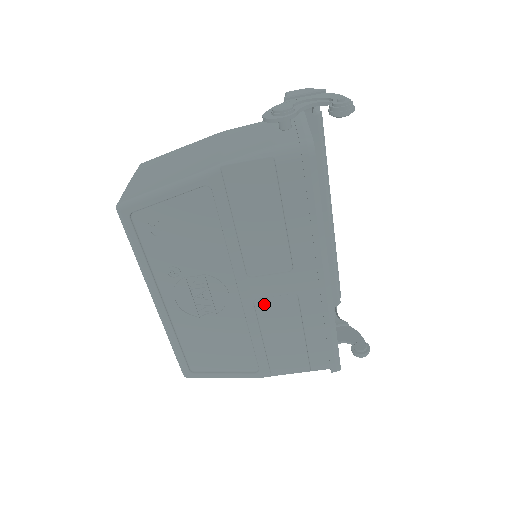
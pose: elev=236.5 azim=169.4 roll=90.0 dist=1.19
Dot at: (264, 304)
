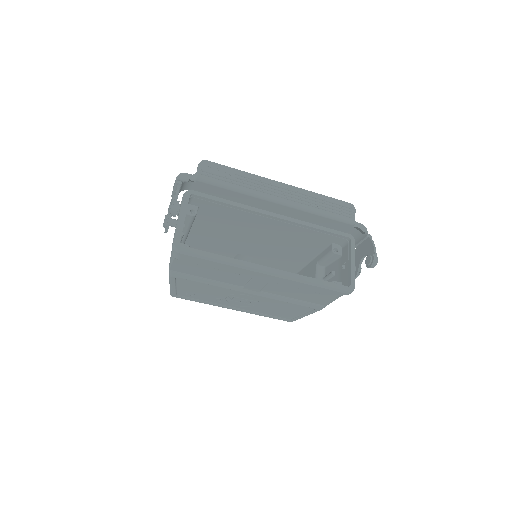
Dot at: (267, 290)
